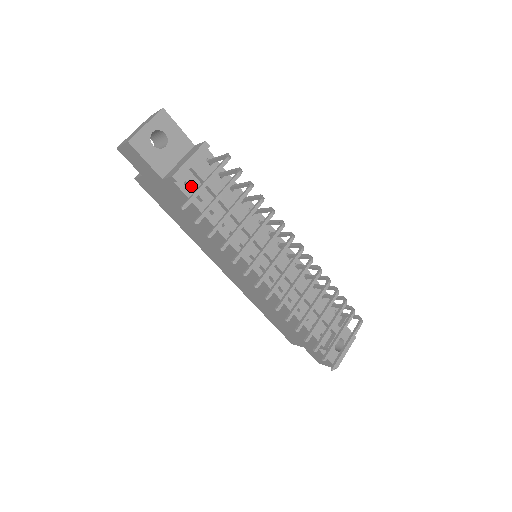
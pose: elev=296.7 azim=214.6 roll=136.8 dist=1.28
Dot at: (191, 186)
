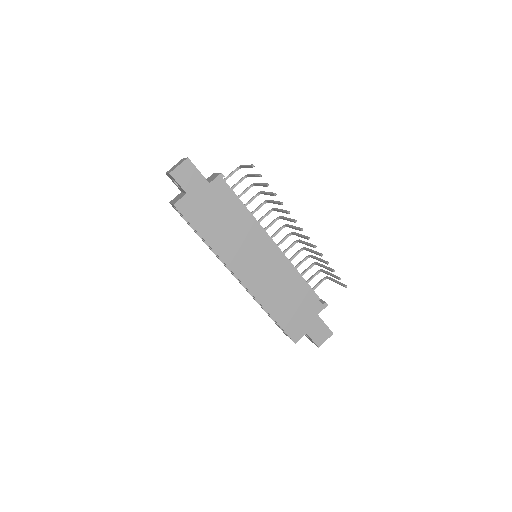
Dot at: occluded
